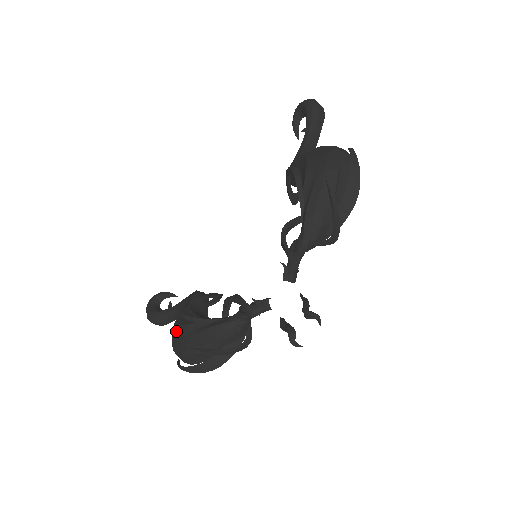
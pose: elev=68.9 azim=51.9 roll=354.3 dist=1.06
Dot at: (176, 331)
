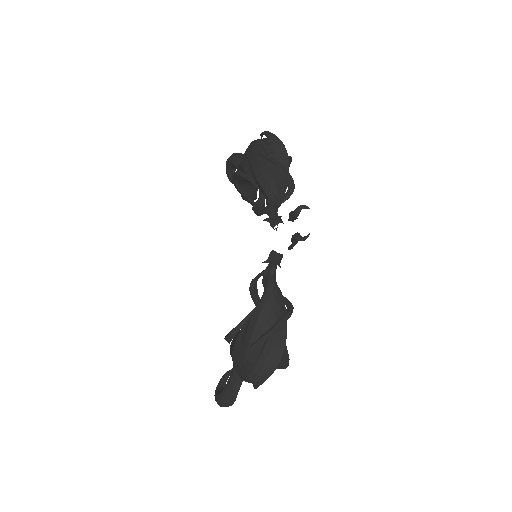
Dot at: (235, 362)
